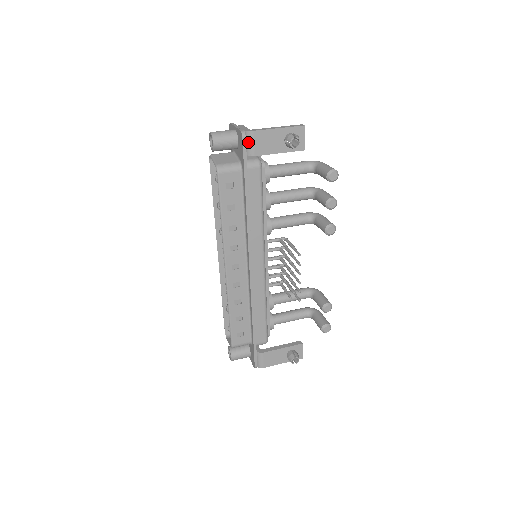
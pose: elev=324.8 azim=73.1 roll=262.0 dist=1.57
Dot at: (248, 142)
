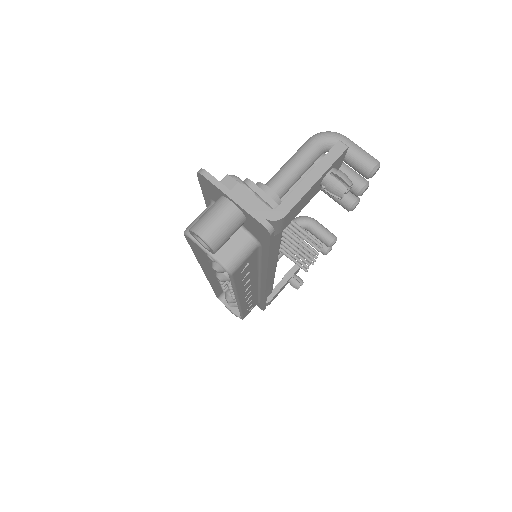
Dot at: (274, 227)
